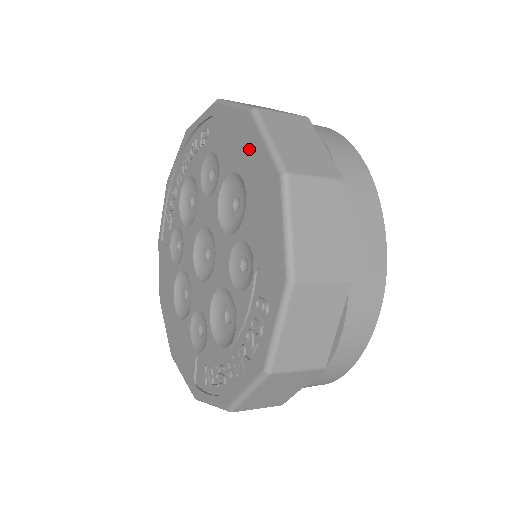
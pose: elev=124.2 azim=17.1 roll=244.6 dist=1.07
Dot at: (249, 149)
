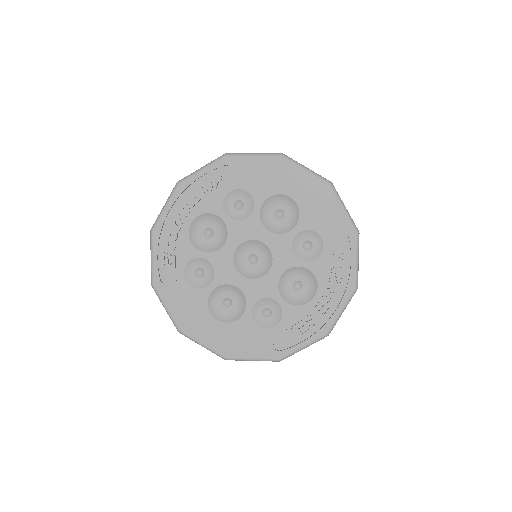
Dot at: (290, 177)
